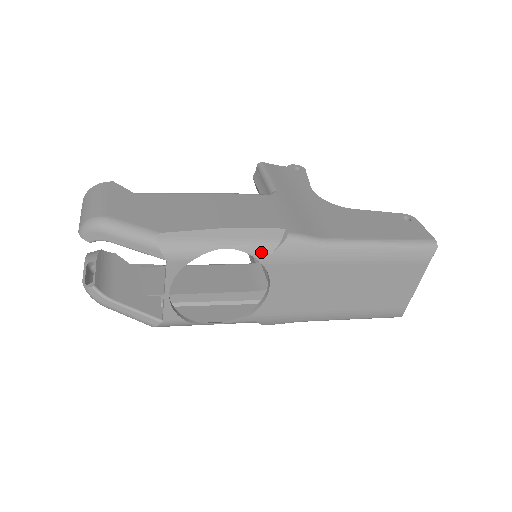
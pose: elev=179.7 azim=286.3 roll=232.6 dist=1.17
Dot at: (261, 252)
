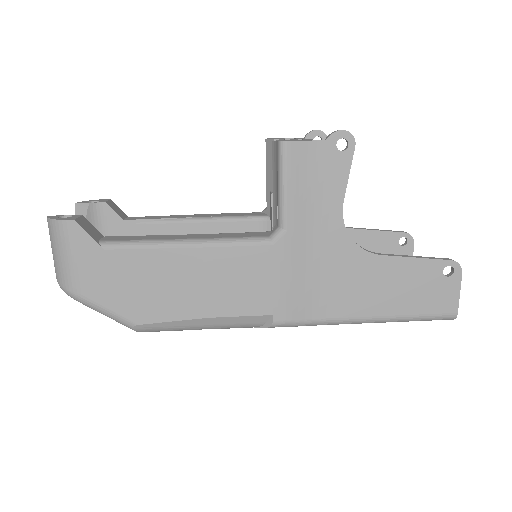
Dot at: occluded
